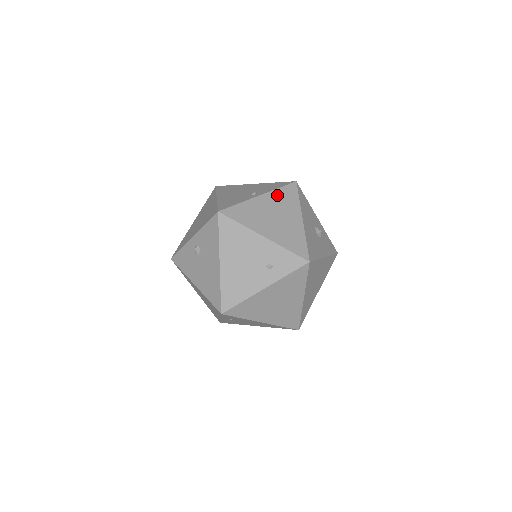
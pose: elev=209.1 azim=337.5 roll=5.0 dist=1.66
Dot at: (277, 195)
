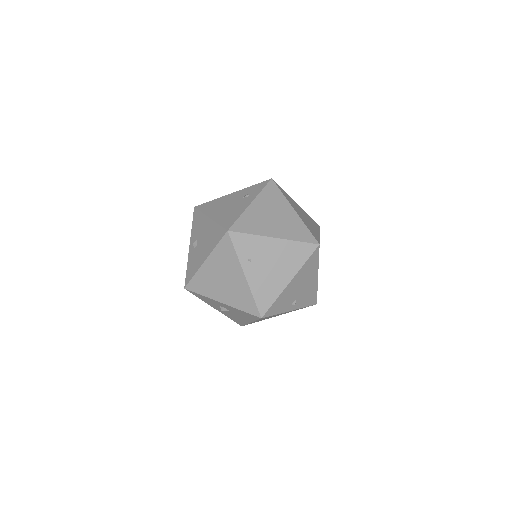
Dot at: occluded
